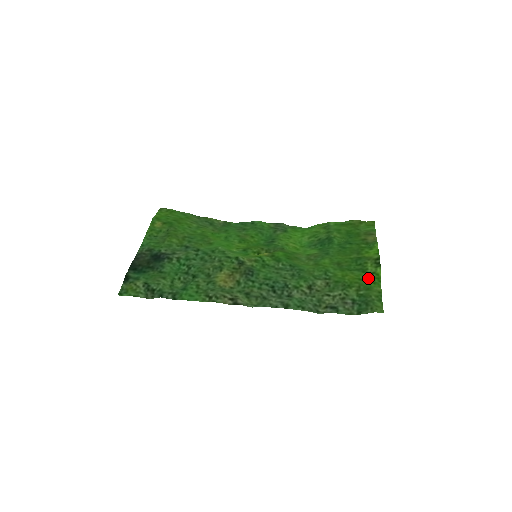
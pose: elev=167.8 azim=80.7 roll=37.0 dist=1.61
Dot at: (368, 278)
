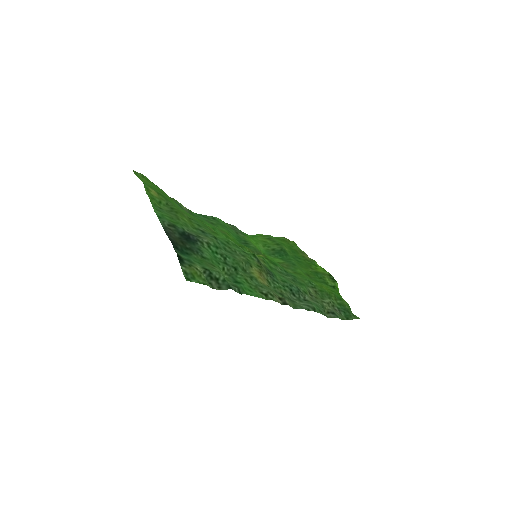
Dot at: (335, 290)
